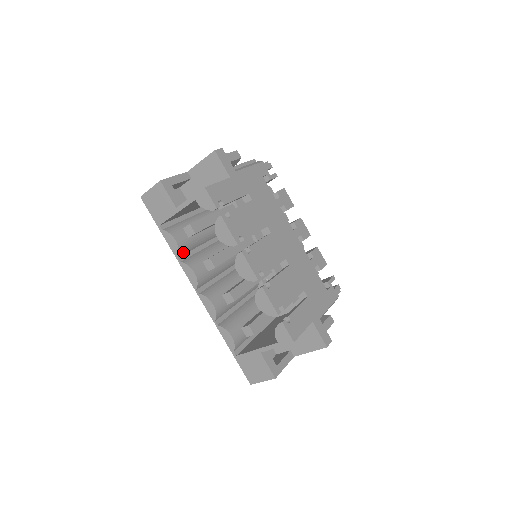
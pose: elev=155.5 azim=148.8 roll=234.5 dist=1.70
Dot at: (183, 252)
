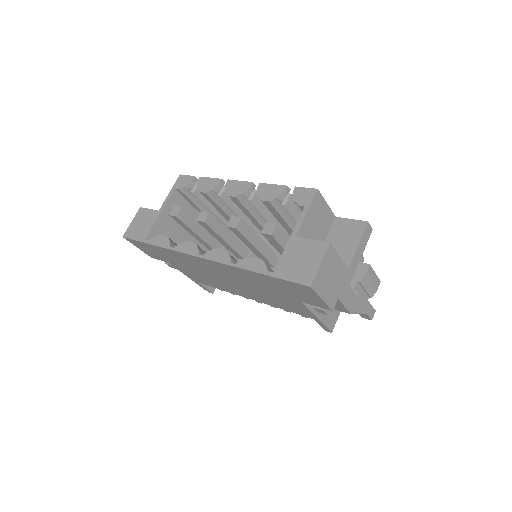
Dot at: occluded
